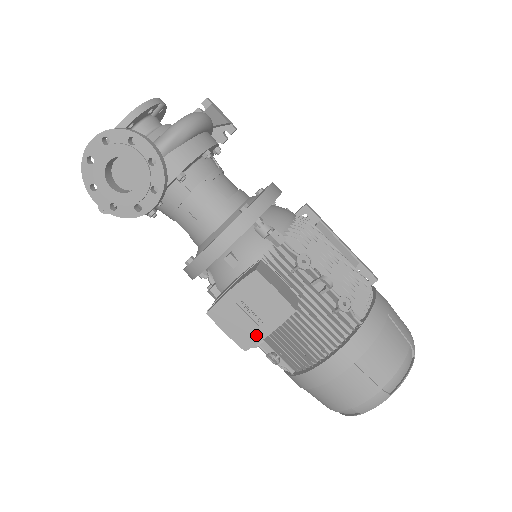
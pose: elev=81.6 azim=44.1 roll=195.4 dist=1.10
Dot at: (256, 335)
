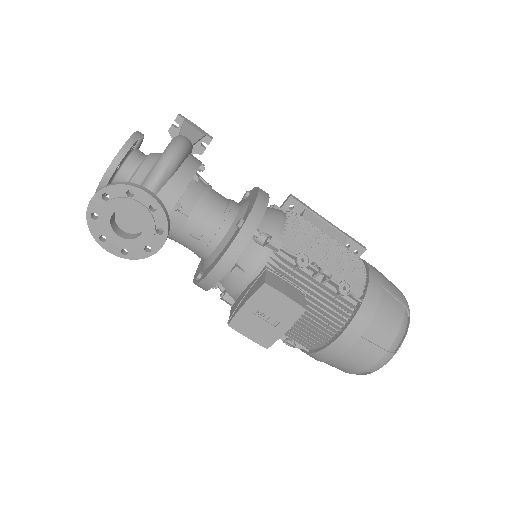
Dot at: (274, 334)
